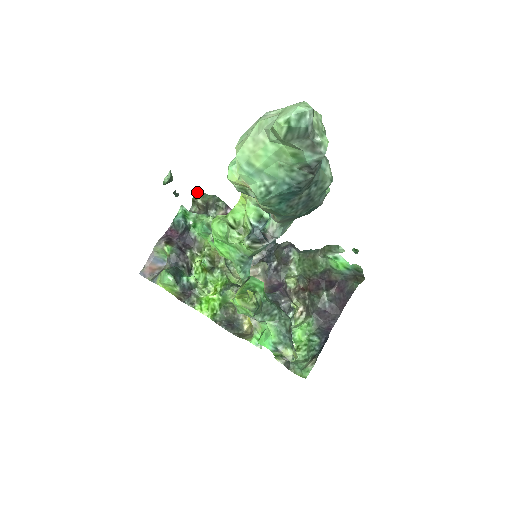
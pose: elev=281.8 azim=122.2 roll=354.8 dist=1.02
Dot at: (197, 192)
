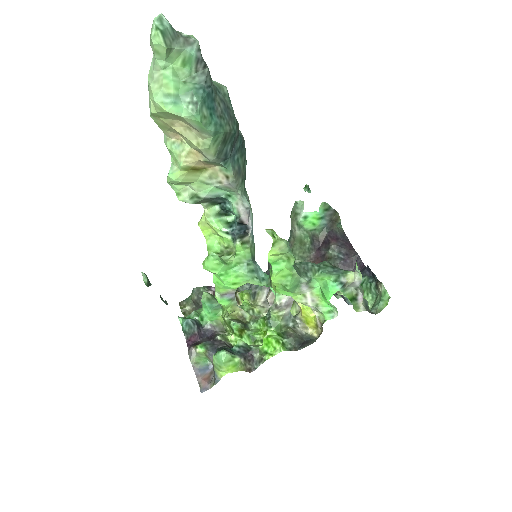
Dot at: (179, 305)
